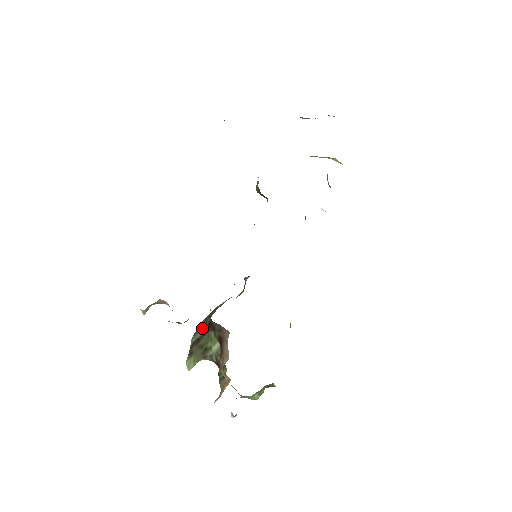
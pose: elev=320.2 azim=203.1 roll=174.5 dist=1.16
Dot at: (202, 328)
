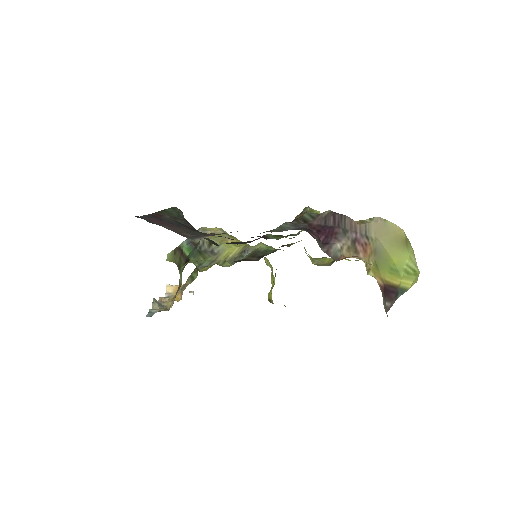
Dot at: (190, 248)
